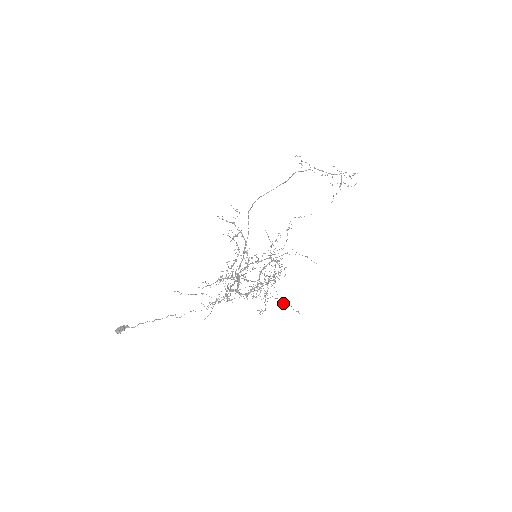
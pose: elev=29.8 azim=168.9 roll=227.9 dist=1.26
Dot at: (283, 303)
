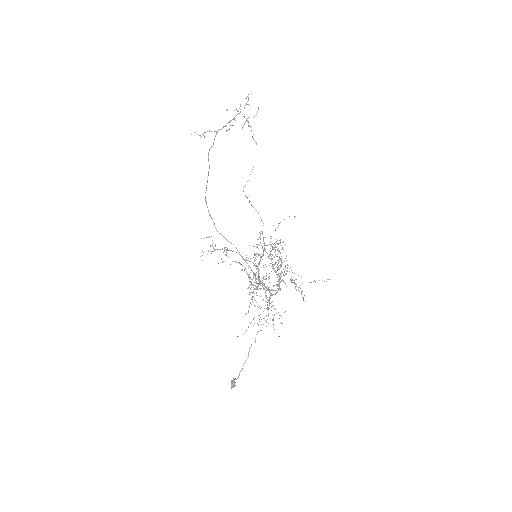
Dot at: occluded
